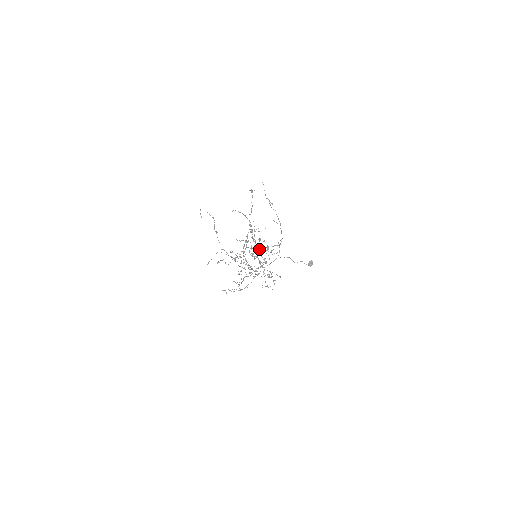
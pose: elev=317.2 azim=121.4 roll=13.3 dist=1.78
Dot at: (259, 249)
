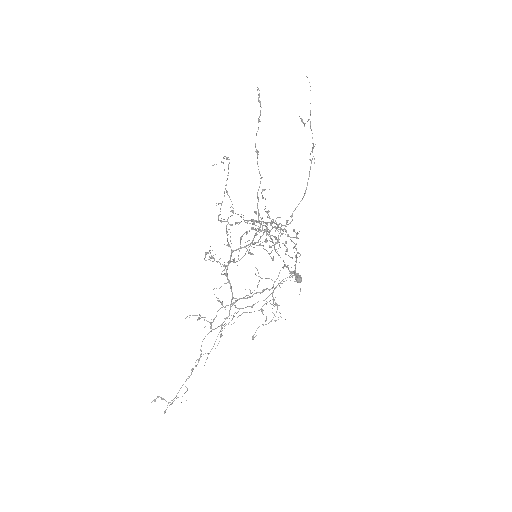
Dot at: (260, 241)
